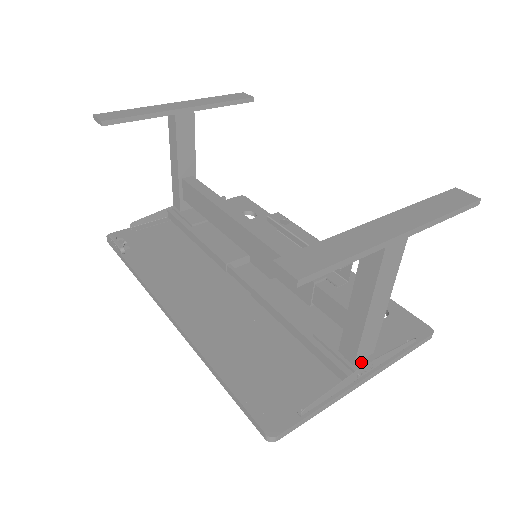
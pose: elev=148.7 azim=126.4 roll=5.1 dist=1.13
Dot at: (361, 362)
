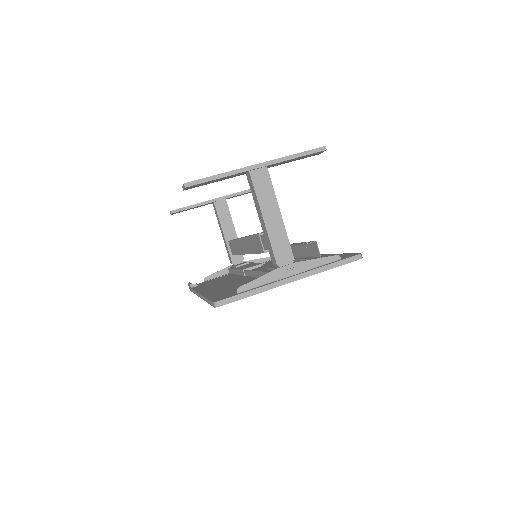
Dot at: (285, 266)
